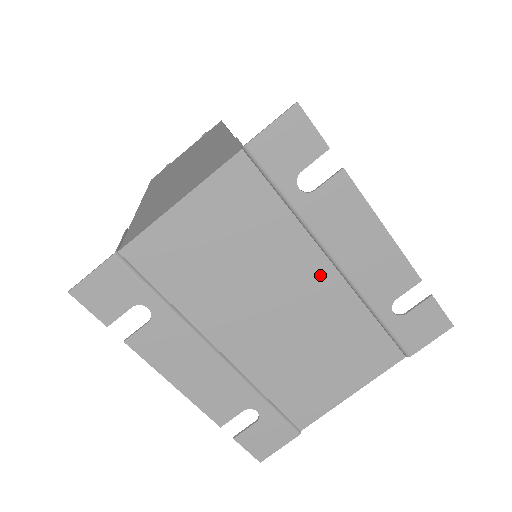
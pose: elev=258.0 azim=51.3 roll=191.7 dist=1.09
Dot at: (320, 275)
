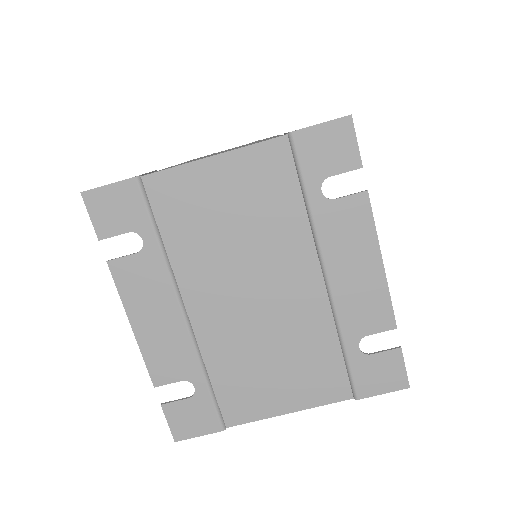
Dot at: (307, 280)
